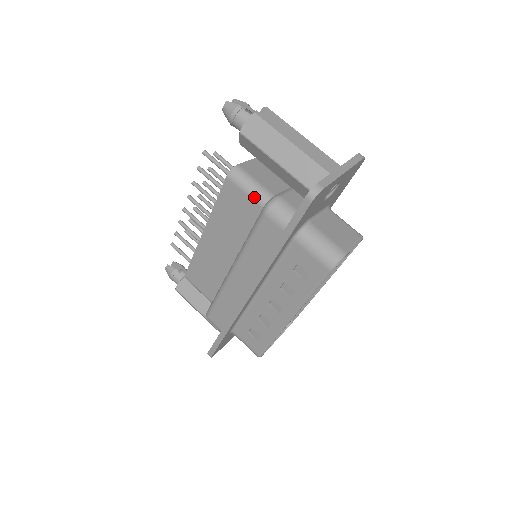
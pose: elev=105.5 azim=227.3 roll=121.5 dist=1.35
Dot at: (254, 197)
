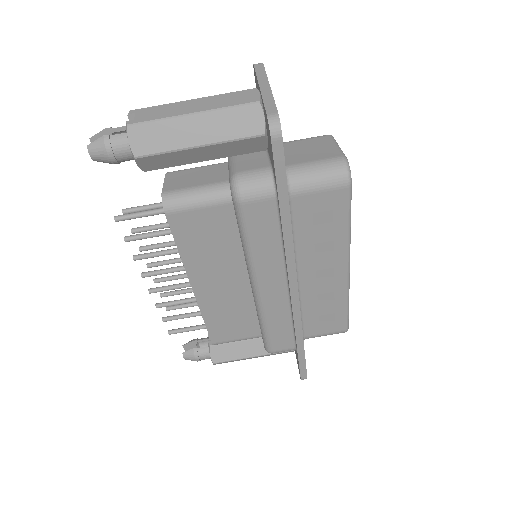
Dot at: (211, 202)
